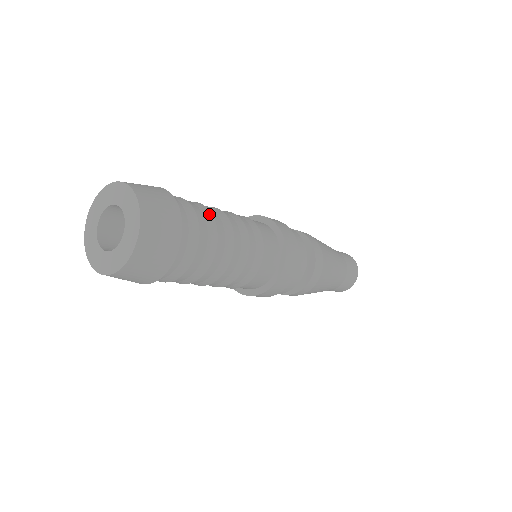
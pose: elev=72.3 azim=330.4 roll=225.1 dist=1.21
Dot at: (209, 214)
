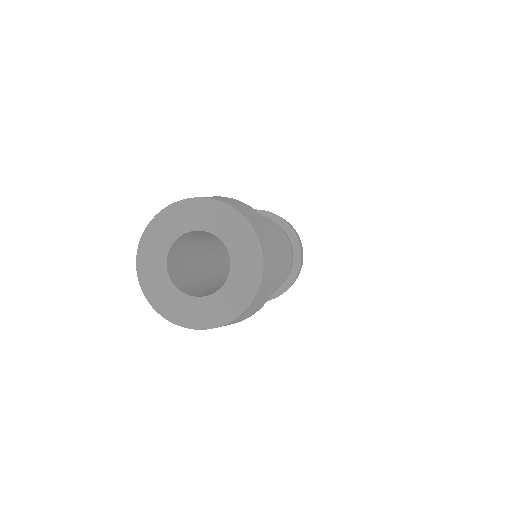
Dot at: (280, 245)
